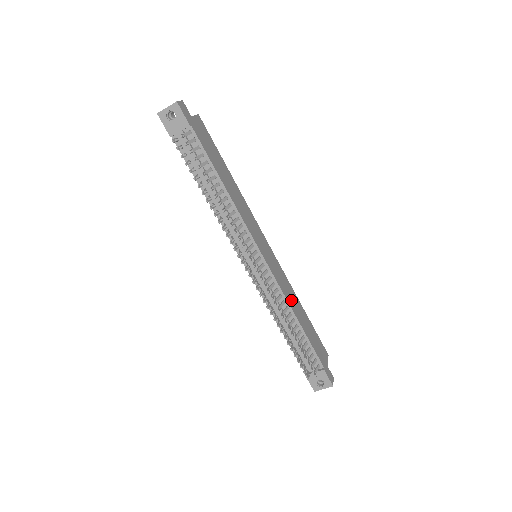
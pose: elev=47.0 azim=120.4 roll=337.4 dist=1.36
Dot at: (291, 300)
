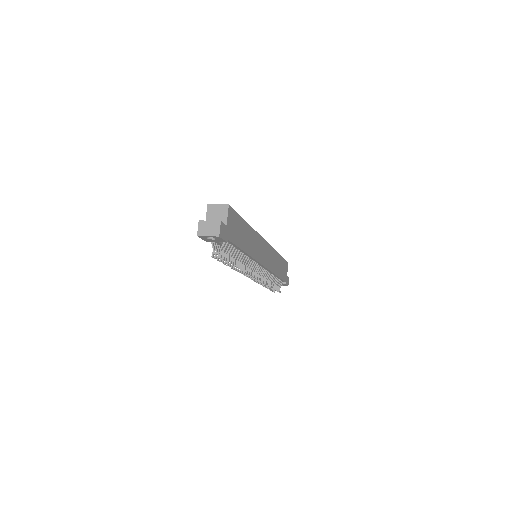
Dot at: (274, 266)
